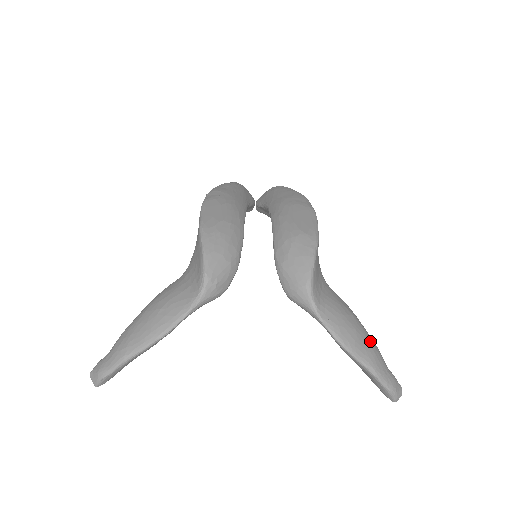
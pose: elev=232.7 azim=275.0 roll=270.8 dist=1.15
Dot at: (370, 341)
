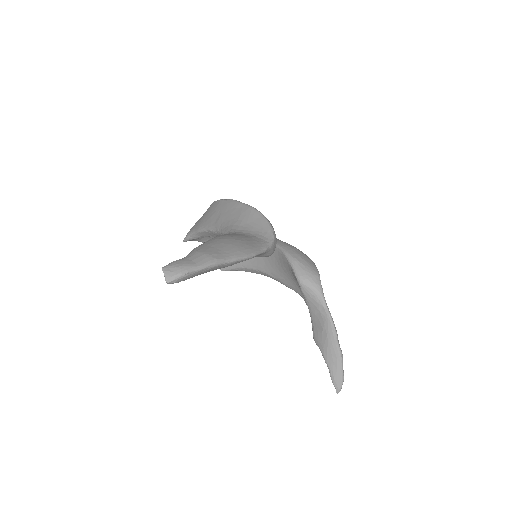
Dot at: occluded
